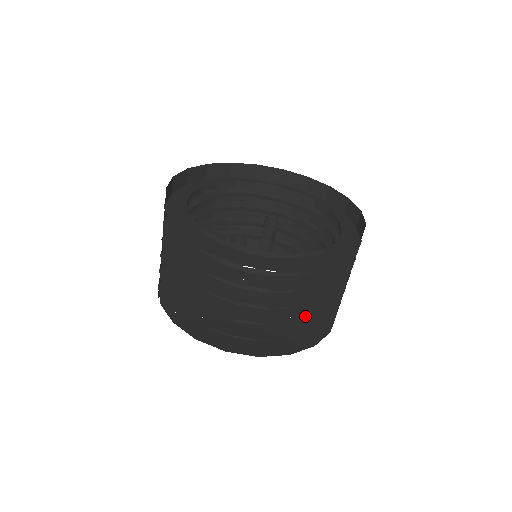
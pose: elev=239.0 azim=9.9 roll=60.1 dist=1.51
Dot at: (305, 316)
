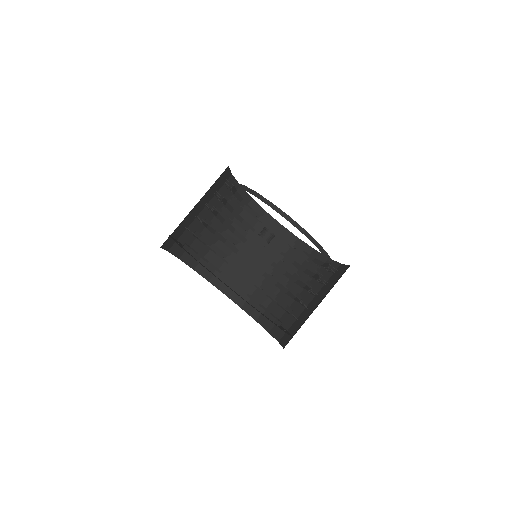
Dot at: occluded
